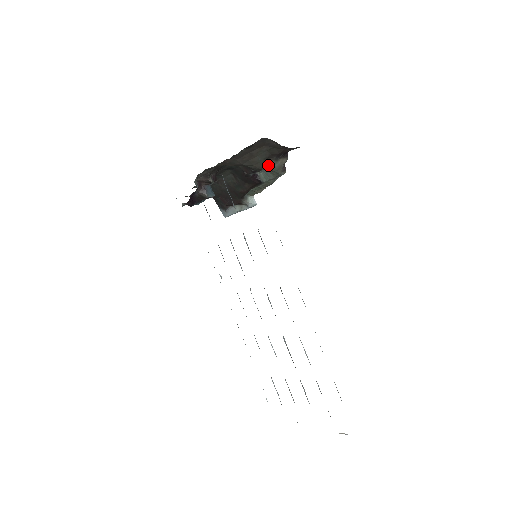
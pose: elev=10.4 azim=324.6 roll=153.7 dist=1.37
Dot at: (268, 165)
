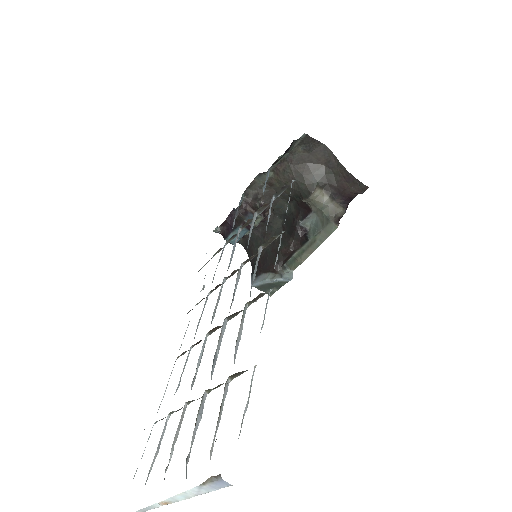
Dot at: (321, 197)
